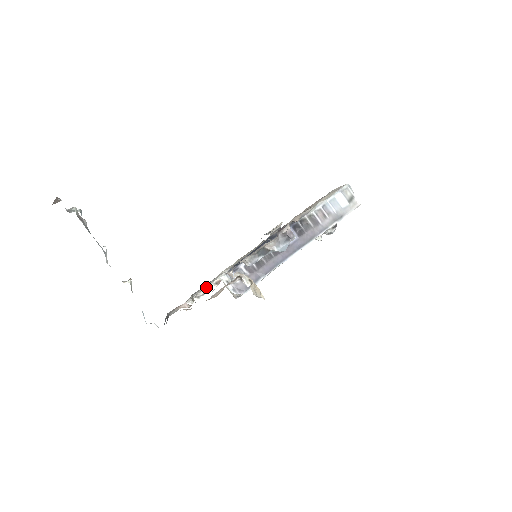
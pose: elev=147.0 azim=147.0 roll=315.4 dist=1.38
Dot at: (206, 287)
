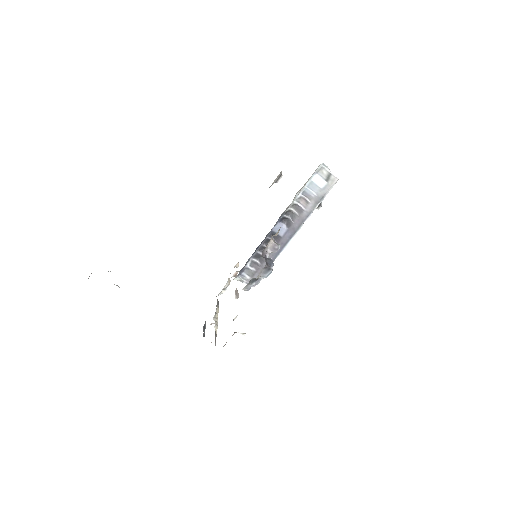
Dot at: (227, 281)
